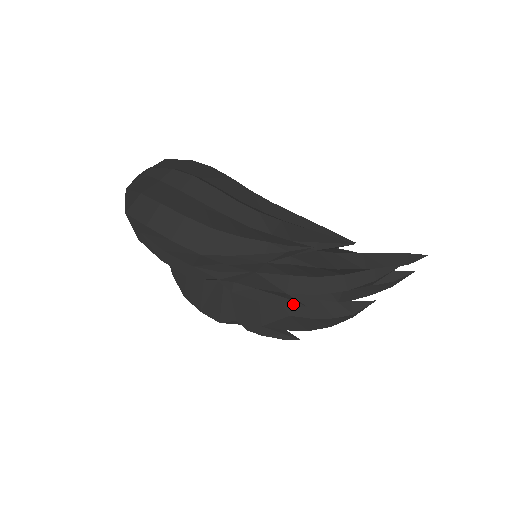
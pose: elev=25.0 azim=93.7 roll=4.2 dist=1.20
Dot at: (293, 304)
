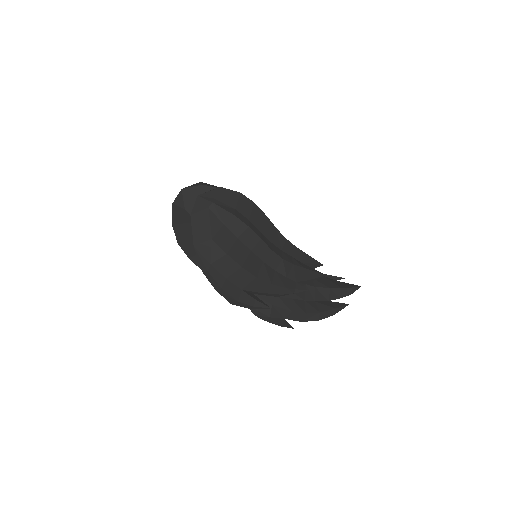
Dot at: (287, 327)
